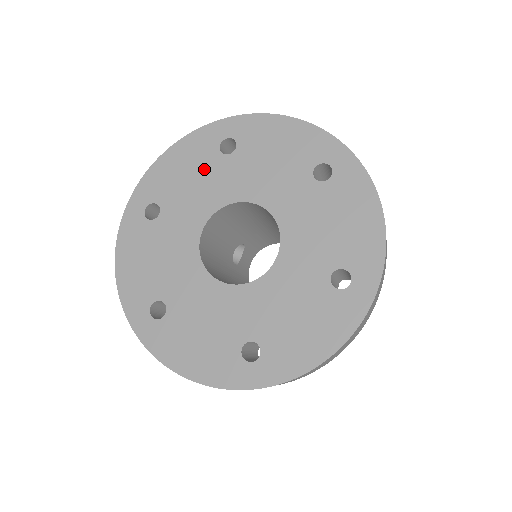
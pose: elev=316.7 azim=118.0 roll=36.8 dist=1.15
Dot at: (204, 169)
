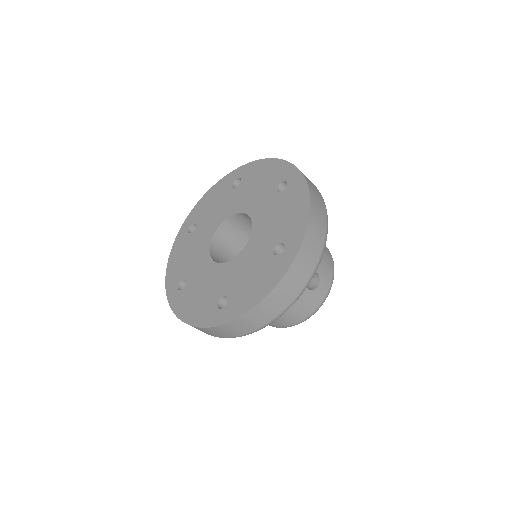
Dot at: (222, 199)
